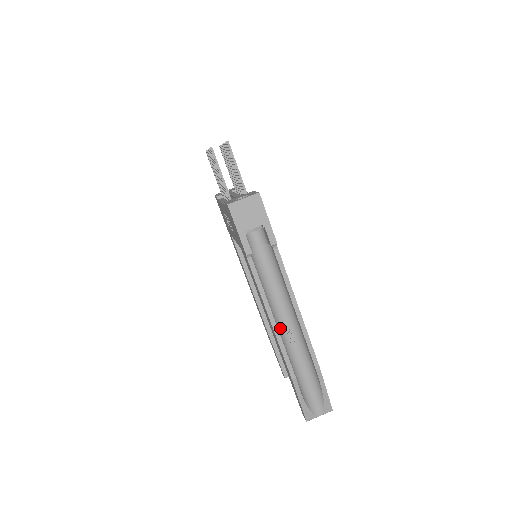
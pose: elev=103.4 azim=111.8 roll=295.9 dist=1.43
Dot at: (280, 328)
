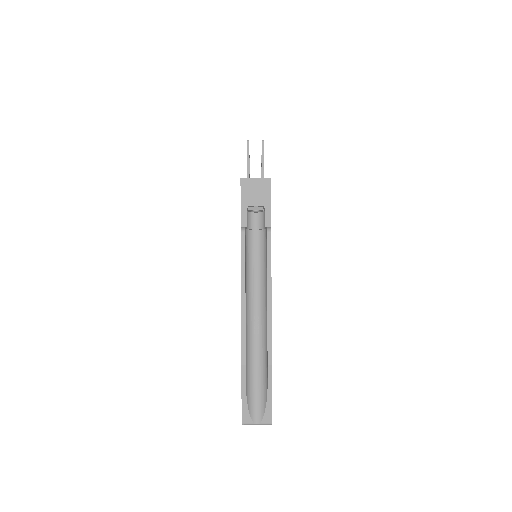
Dot at: (249, 313)
